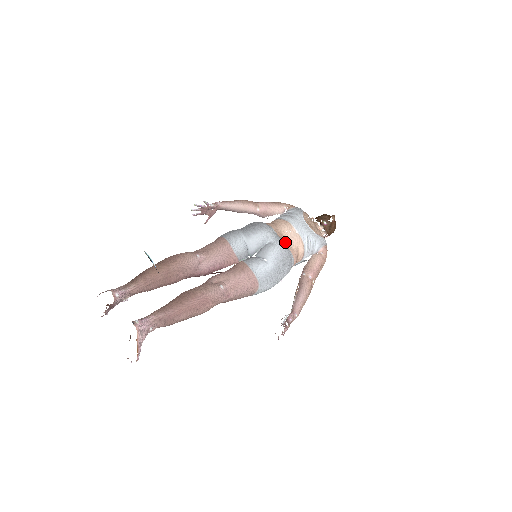
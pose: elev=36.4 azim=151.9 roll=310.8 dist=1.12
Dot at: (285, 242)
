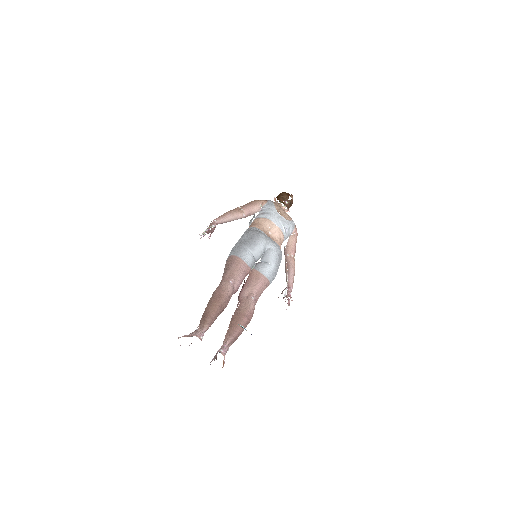
Dot at: (271, 237)
